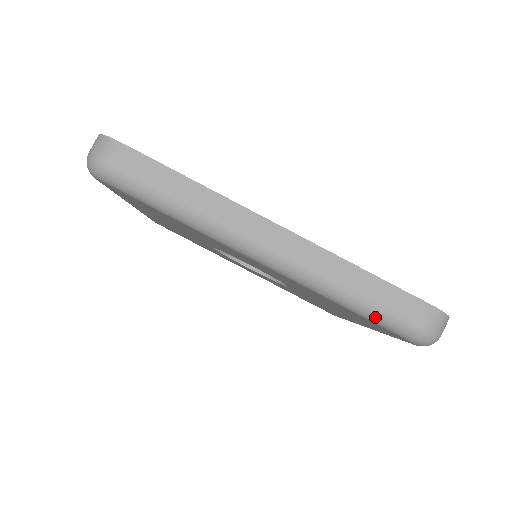
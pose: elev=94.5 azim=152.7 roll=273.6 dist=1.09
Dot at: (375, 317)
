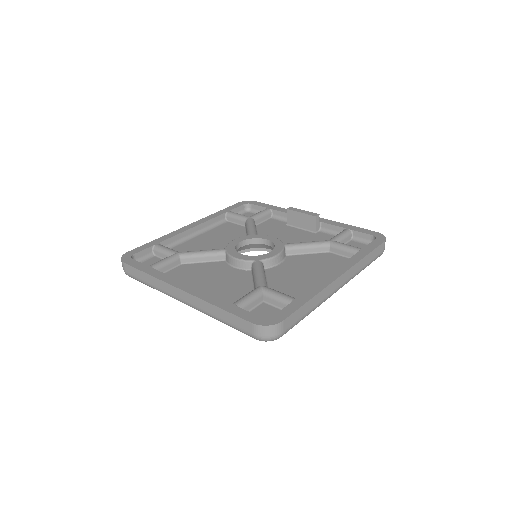
Dot at: occluded
